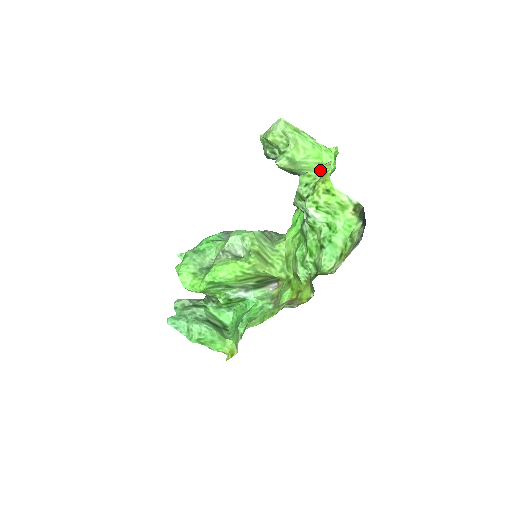
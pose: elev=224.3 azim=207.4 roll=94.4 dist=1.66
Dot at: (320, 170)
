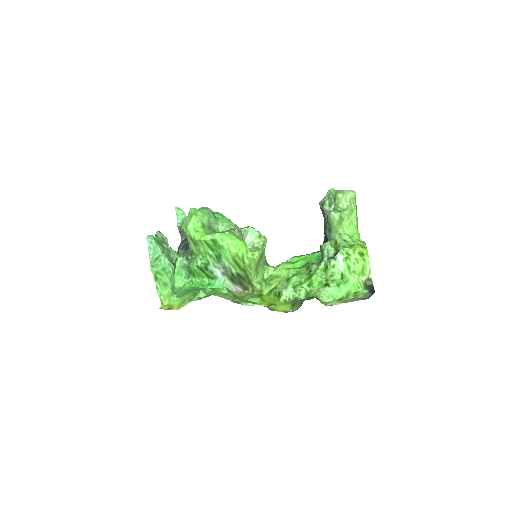
Dot at: (359, 240)
